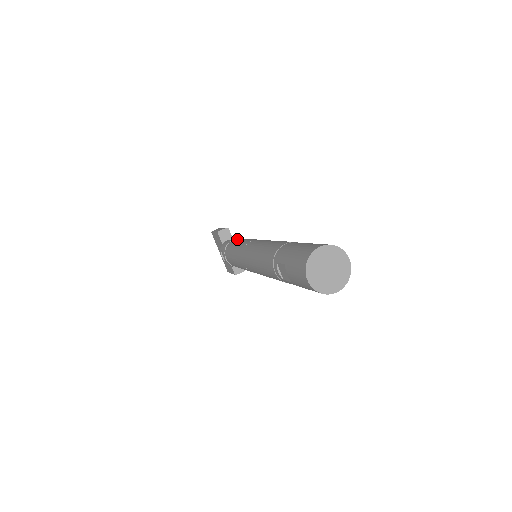
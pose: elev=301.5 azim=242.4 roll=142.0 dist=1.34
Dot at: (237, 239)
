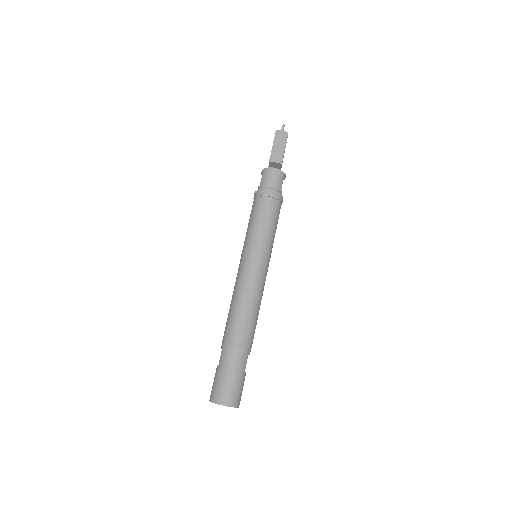
Dot at: (267, 208)
